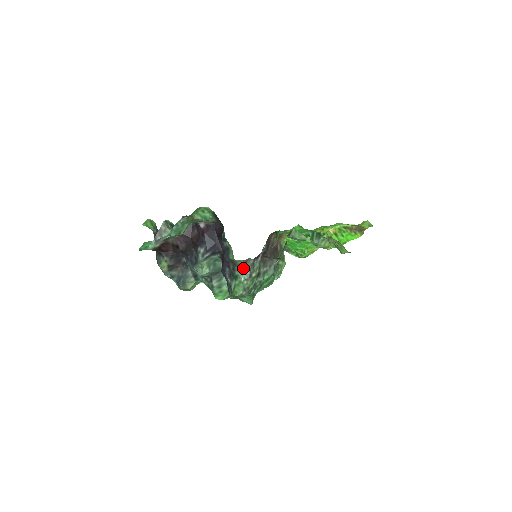
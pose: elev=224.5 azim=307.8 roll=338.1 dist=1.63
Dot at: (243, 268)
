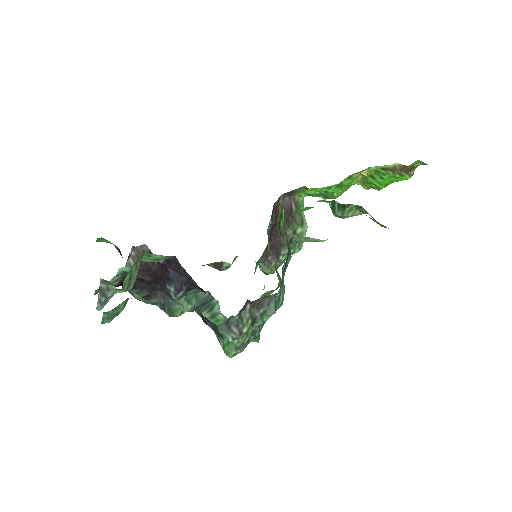
Dot at: (227, 326)
